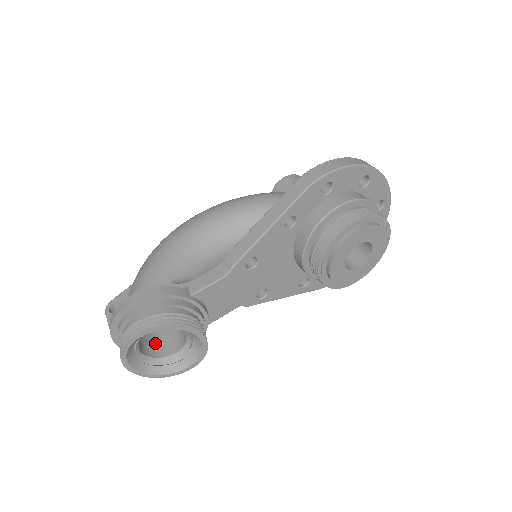
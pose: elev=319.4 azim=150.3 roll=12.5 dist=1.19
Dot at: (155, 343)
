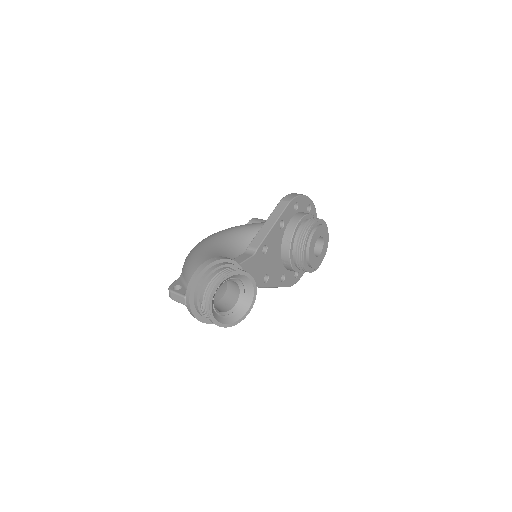
Dot at: occluded
